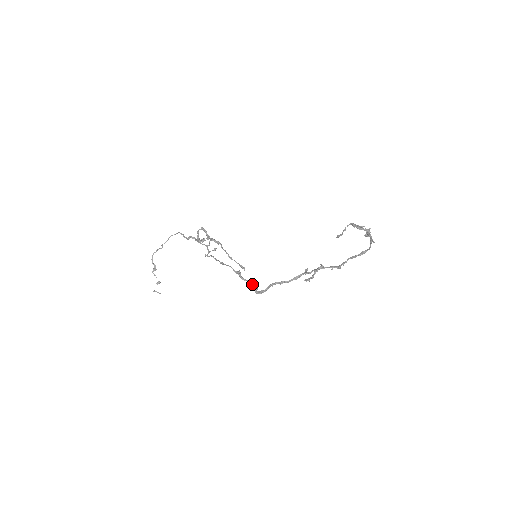
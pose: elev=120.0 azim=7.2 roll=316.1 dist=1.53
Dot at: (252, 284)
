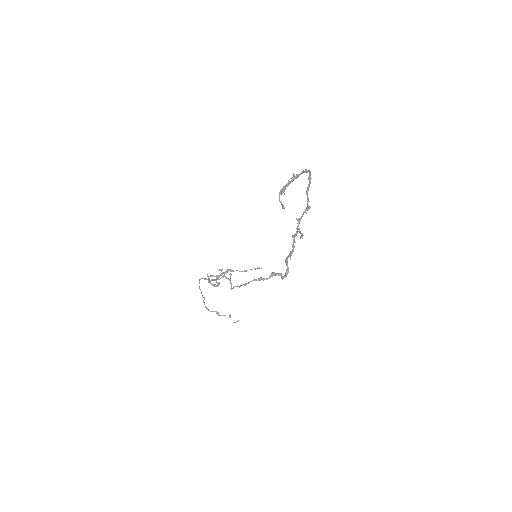
Dot at: (276, 275)
